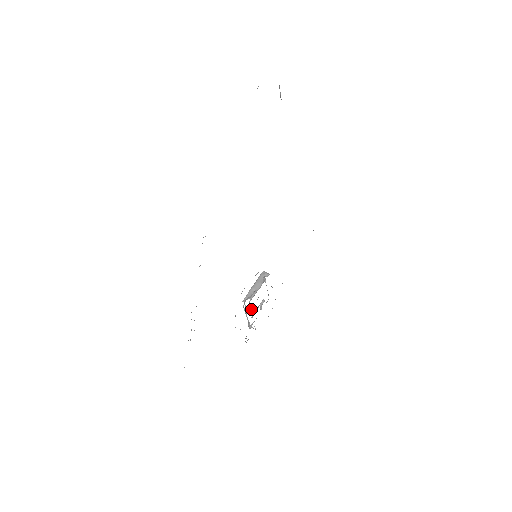
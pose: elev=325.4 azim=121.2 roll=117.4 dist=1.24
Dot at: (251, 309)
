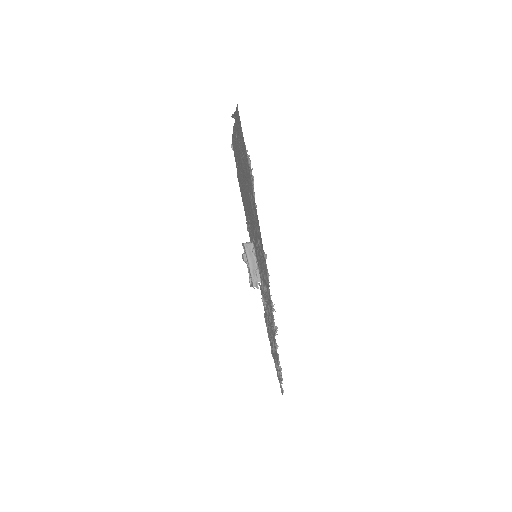
Dot at: (251, 278)
